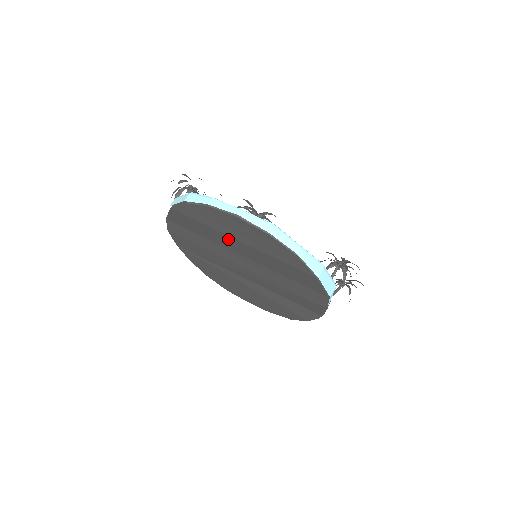
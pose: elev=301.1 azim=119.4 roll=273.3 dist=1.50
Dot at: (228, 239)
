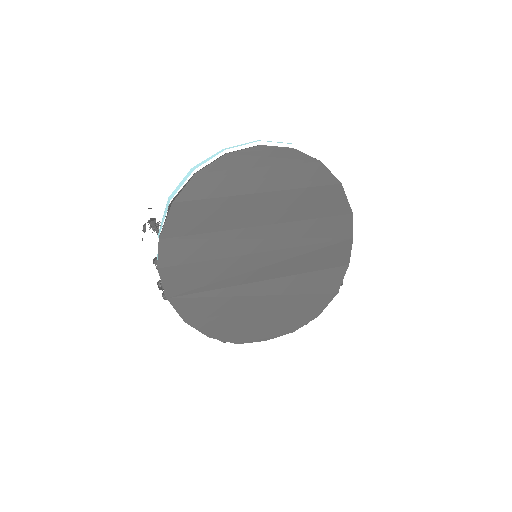
Dot at: (246, 203)
